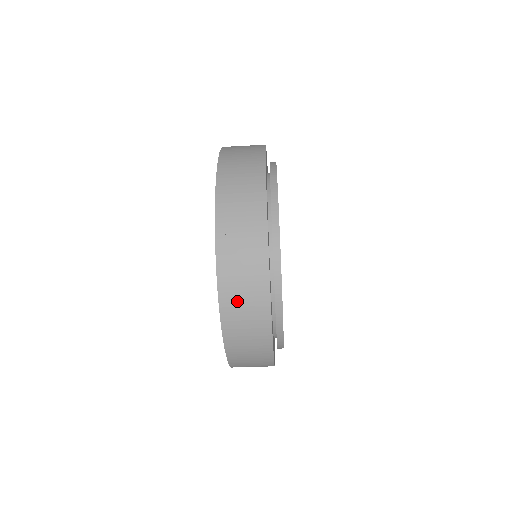
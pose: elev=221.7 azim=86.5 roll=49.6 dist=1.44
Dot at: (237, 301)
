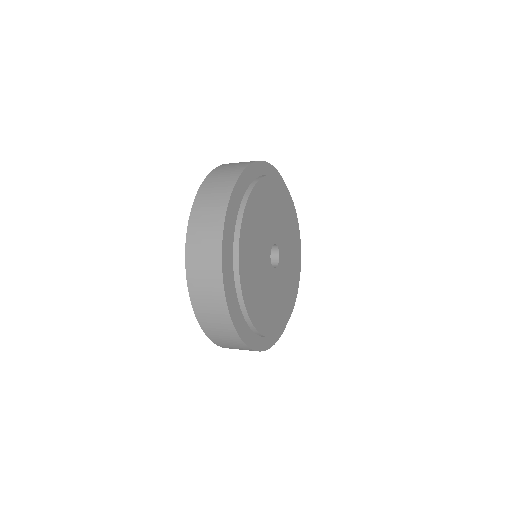
Dot at: (210, 322)
